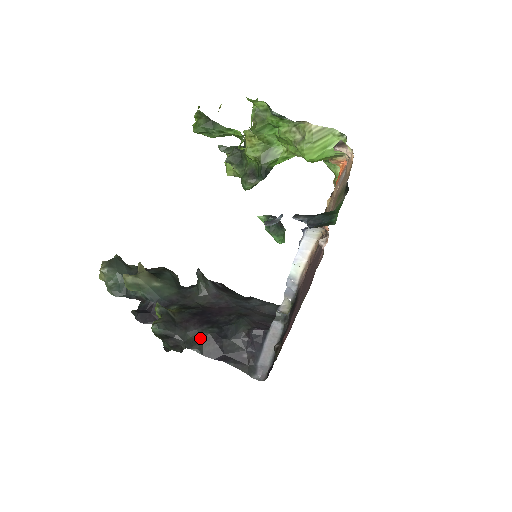
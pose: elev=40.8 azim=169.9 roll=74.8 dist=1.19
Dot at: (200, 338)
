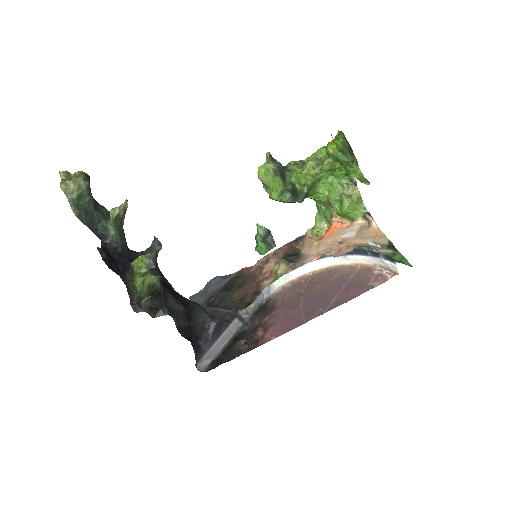
Dot at: (177, 309)
